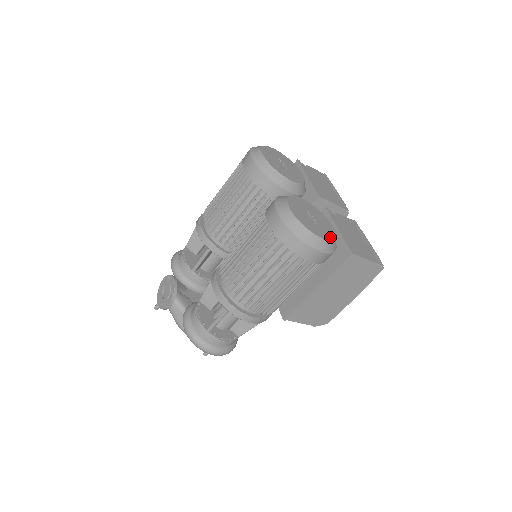
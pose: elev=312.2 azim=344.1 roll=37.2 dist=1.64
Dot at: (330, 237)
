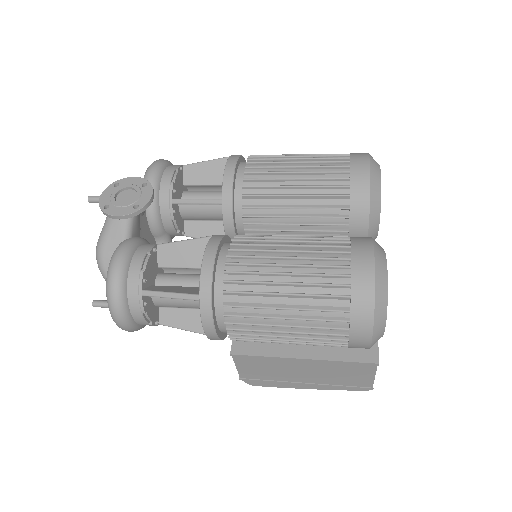
Dot at: occluded
